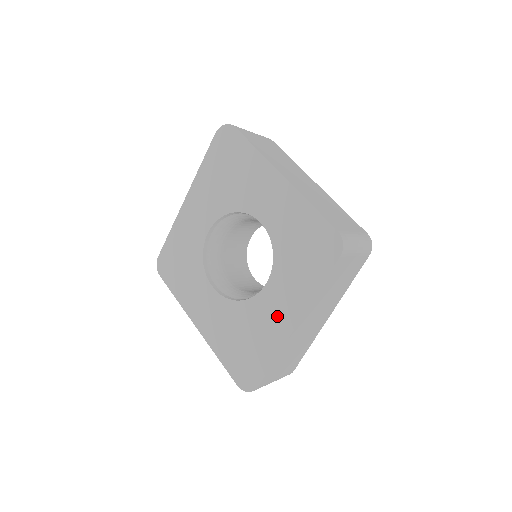
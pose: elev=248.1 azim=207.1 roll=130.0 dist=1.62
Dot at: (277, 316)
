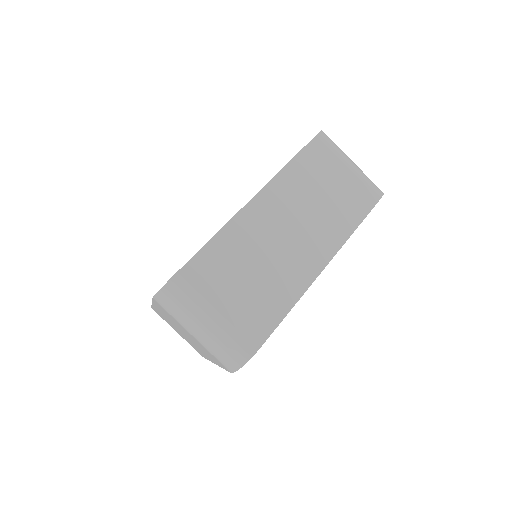
Dot at: occluded
